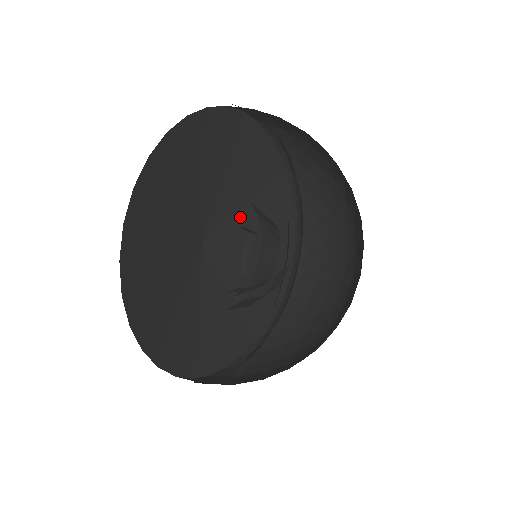
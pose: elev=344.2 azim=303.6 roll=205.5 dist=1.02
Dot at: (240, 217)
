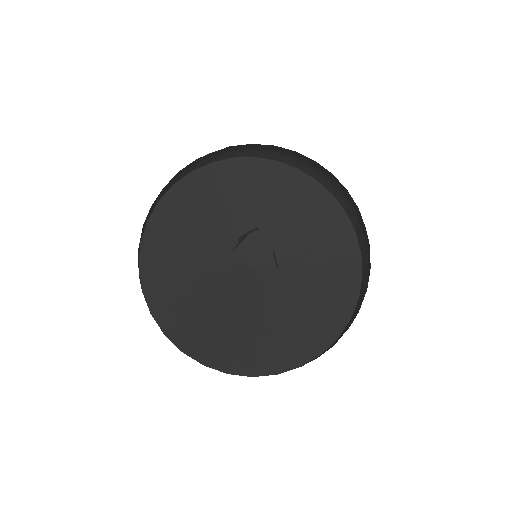
Dot at: (291, 283)
